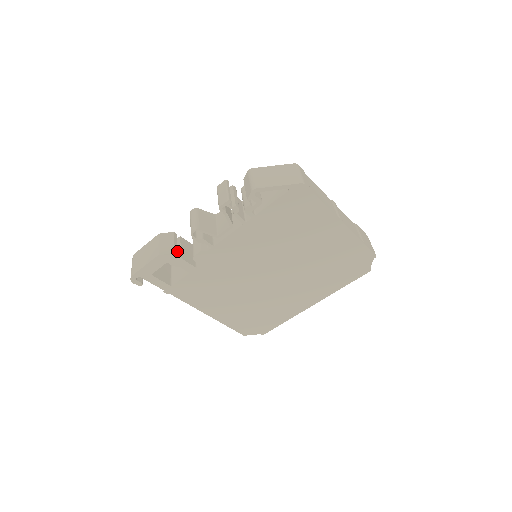
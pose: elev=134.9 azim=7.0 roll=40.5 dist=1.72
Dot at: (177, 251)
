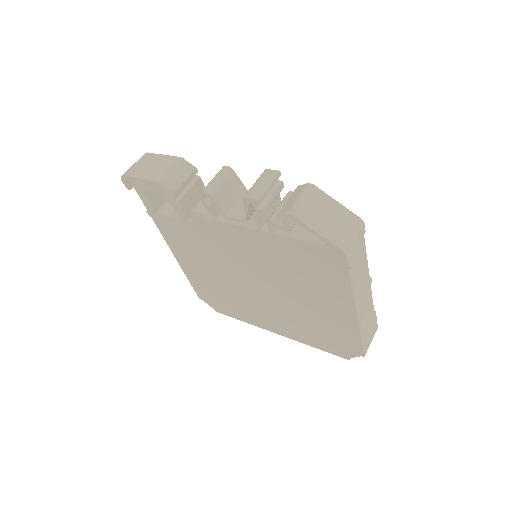
Dot at: (183, 190)
